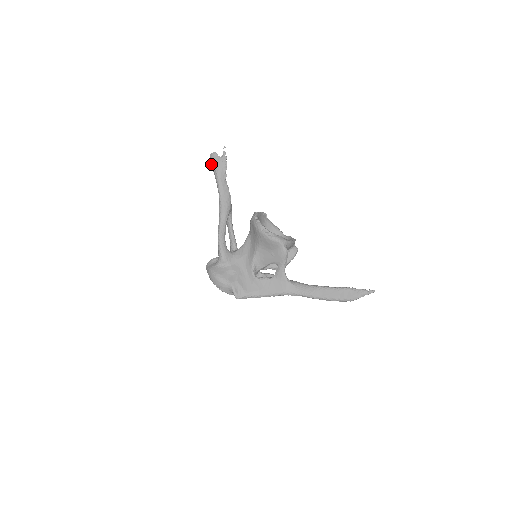
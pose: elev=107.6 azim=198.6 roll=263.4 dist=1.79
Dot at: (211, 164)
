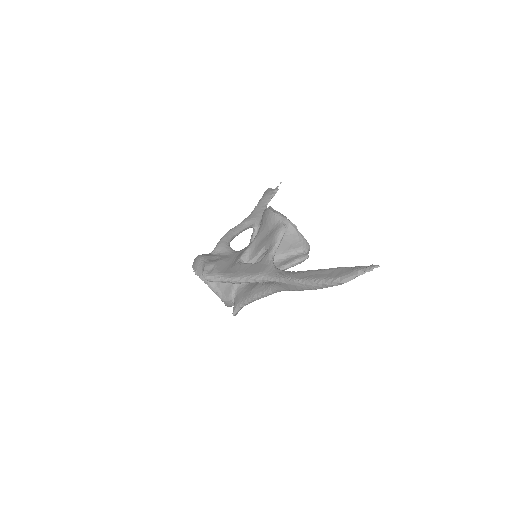
Dot at: occluded
